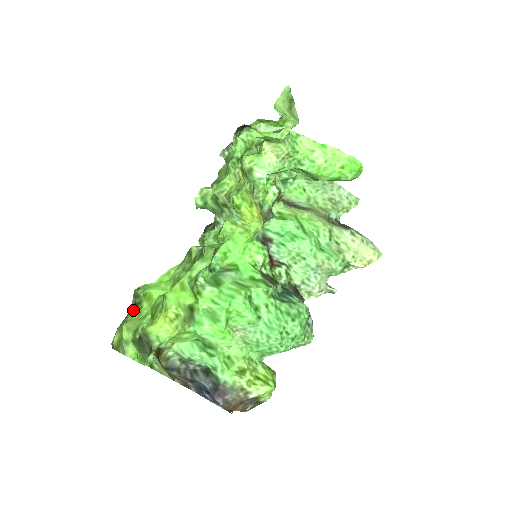
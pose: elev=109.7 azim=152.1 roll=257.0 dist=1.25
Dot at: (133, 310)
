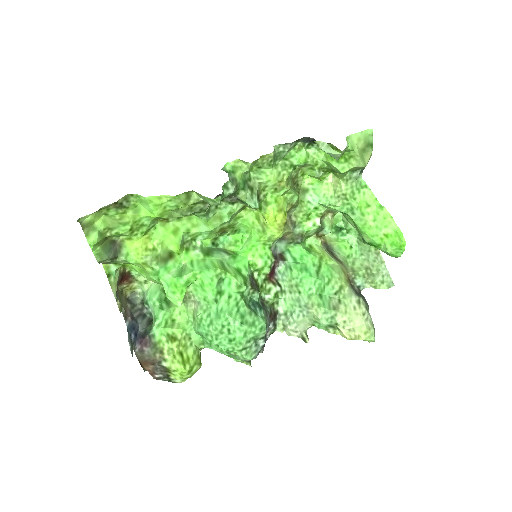
Dot at: (116, 208)
